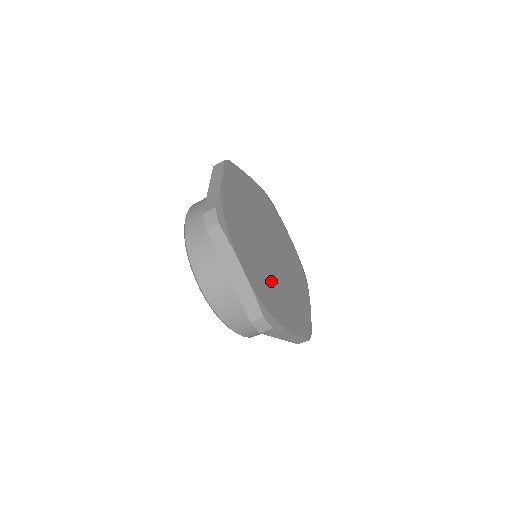
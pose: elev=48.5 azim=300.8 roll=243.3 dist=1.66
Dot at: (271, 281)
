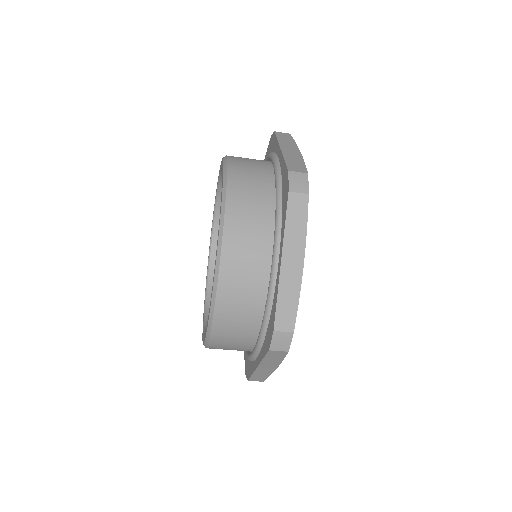
Dot at: occluded
